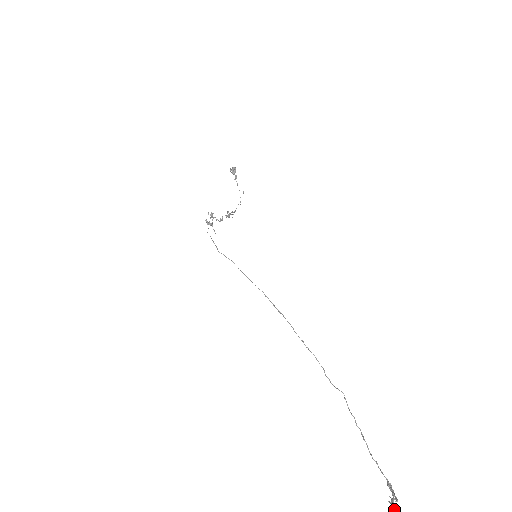
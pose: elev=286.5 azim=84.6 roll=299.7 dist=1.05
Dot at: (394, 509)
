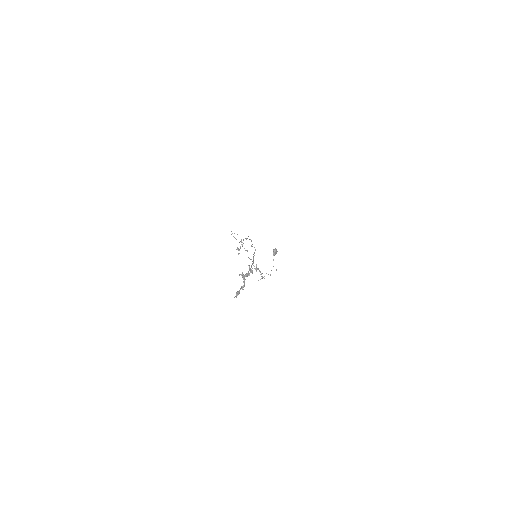
Dot at: (245, 276)
